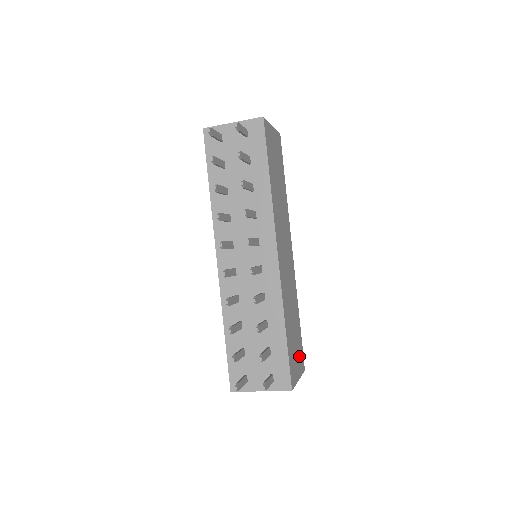
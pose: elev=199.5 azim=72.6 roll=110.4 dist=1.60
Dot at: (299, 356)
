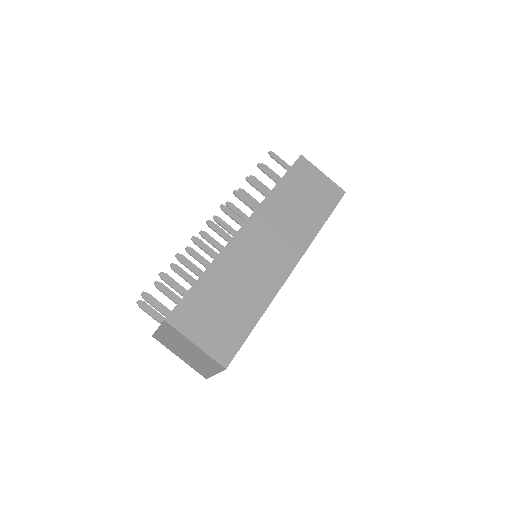
Dot at: (221, 336)
